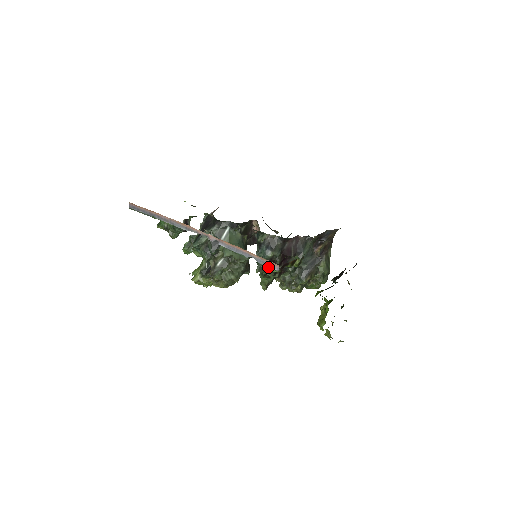
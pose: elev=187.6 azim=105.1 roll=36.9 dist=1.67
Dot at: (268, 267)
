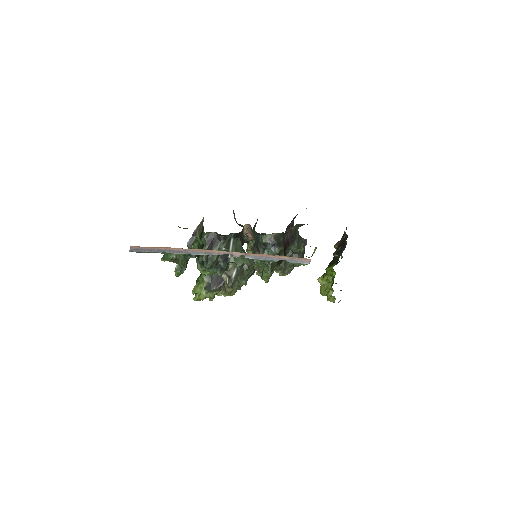
Dot at: (299, 263)
